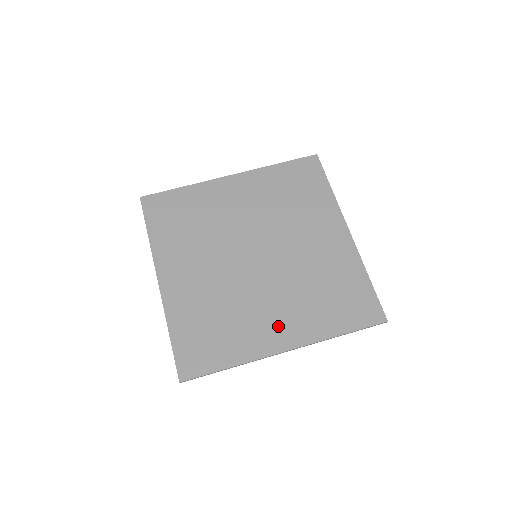
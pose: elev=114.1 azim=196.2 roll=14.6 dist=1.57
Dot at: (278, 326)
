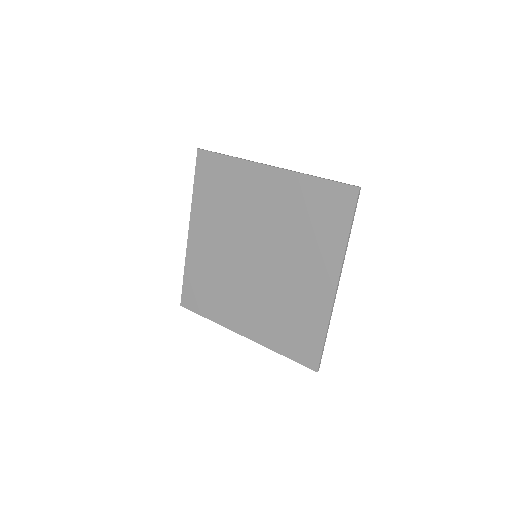
Dot at: (245, 317)
